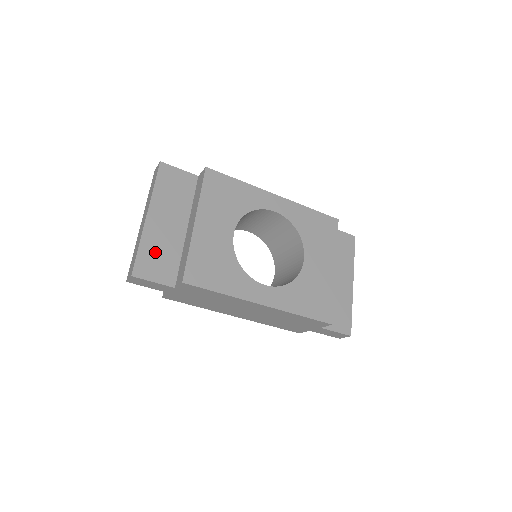
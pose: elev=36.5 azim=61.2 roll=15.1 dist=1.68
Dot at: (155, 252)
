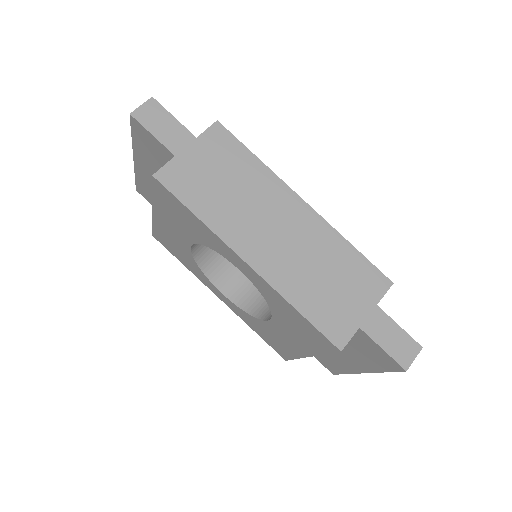
Dot at: occluded
